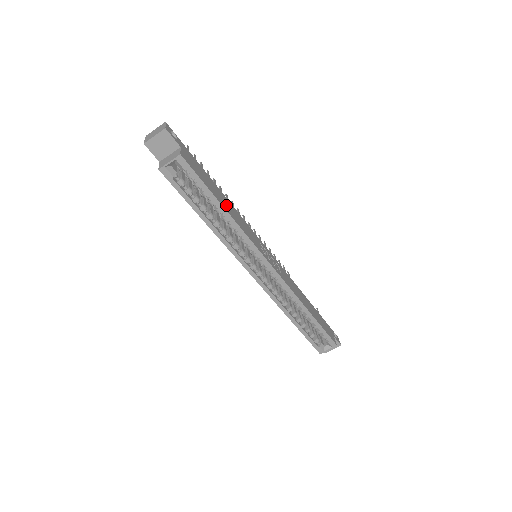
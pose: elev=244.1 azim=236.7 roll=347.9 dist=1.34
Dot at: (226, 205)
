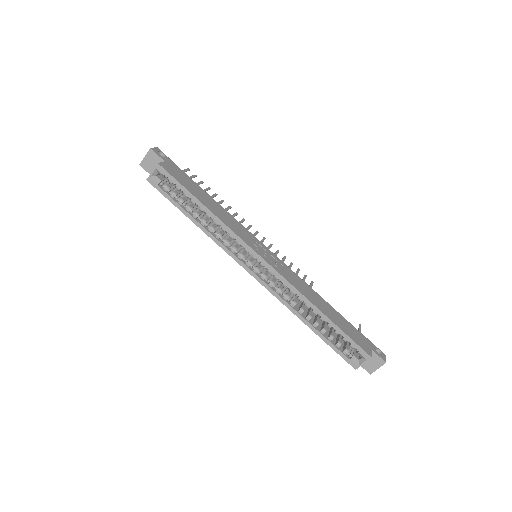
Dot at: (211, 205)
